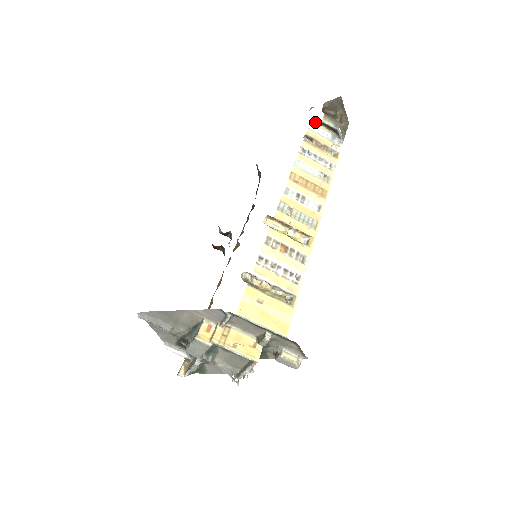
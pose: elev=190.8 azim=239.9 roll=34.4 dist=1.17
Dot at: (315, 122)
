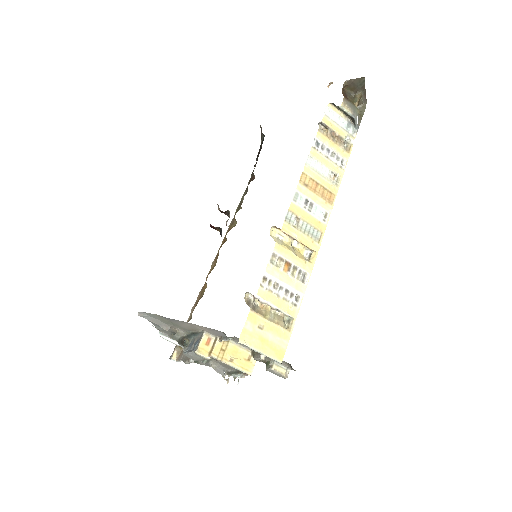
Dot at: (333, 105)
